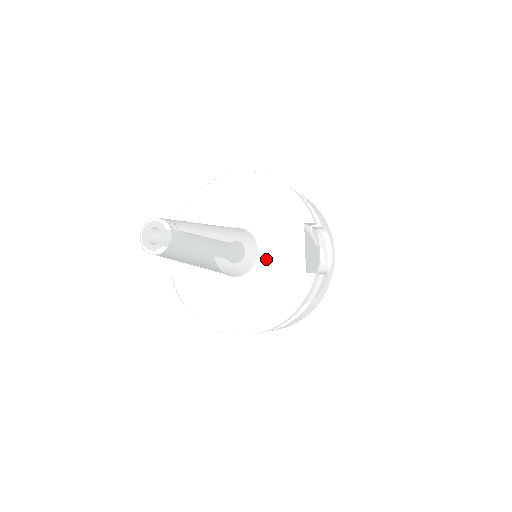
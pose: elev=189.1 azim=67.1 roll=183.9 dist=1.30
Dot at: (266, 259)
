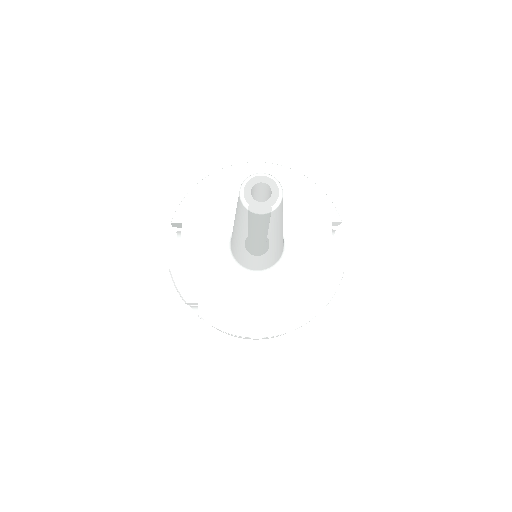
Dot at: (290, 255)
